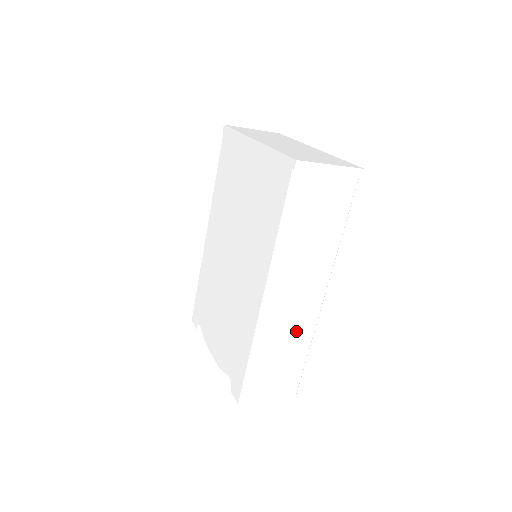
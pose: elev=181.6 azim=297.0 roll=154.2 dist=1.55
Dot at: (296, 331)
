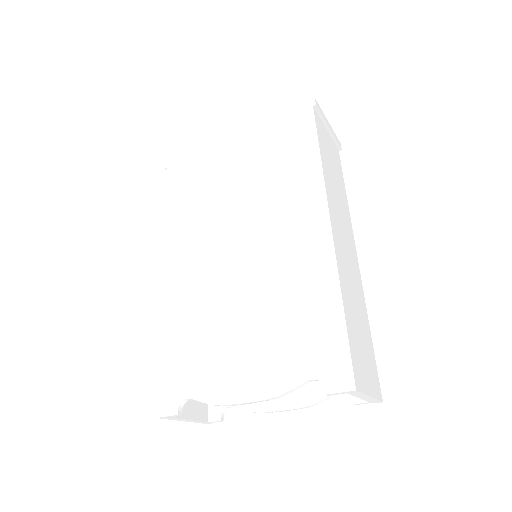
Dot at: (357, 290)
